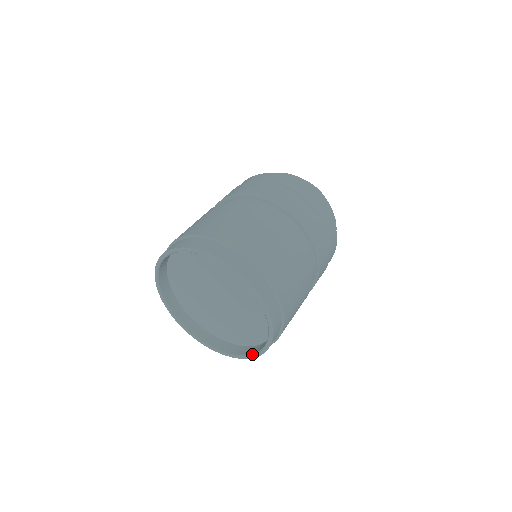
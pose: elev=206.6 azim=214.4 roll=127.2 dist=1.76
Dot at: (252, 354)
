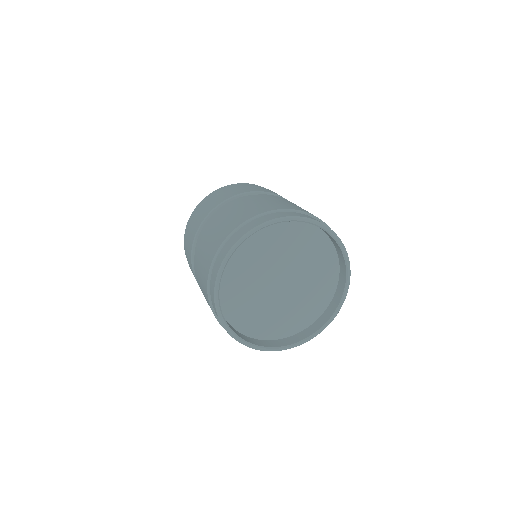
Dot at: (345, 264)
